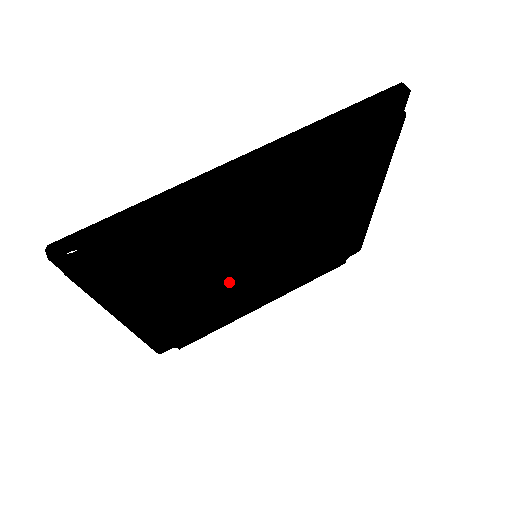
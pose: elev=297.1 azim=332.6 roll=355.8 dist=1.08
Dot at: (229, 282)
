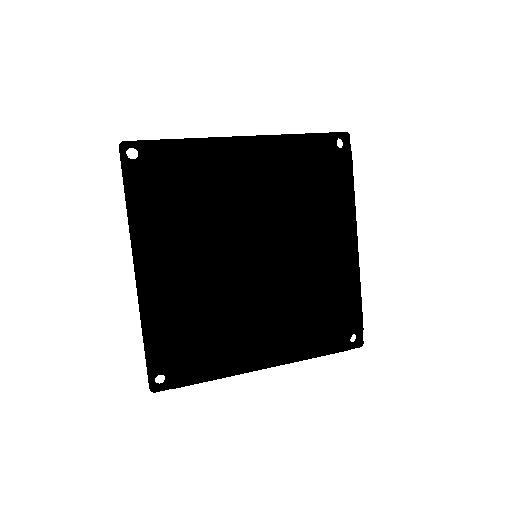
Dot at: (231, 275)
